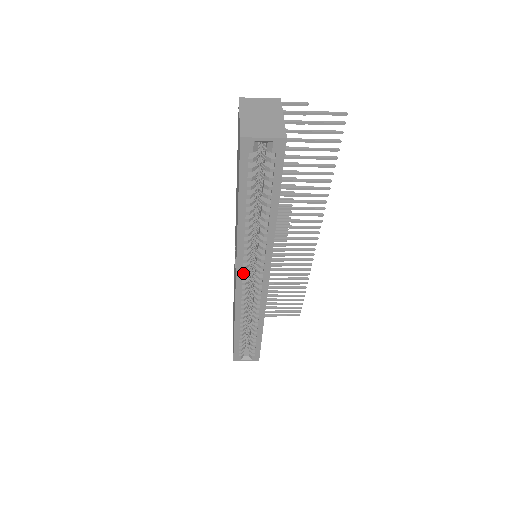
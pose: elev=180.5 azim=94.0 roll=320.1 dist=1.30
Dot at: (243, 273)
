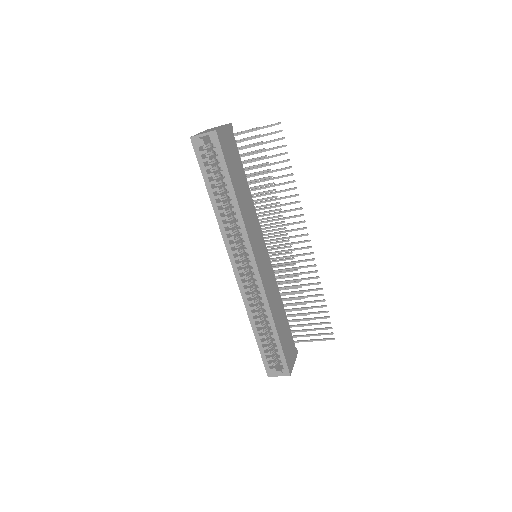
Dot at: (235, 259)
